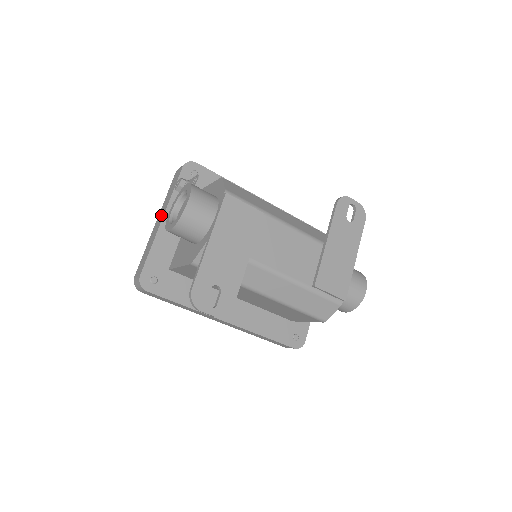
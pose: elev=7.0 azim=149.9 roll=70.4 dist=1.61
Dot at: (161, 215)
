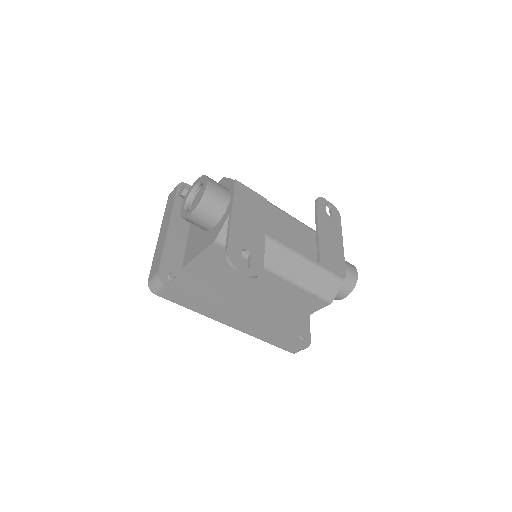
Dot at: (165, 225)
